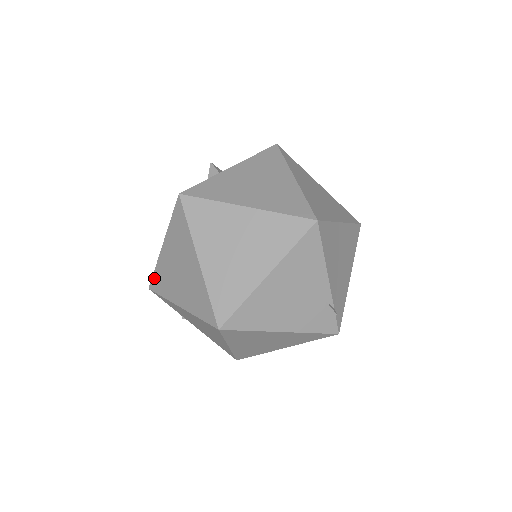
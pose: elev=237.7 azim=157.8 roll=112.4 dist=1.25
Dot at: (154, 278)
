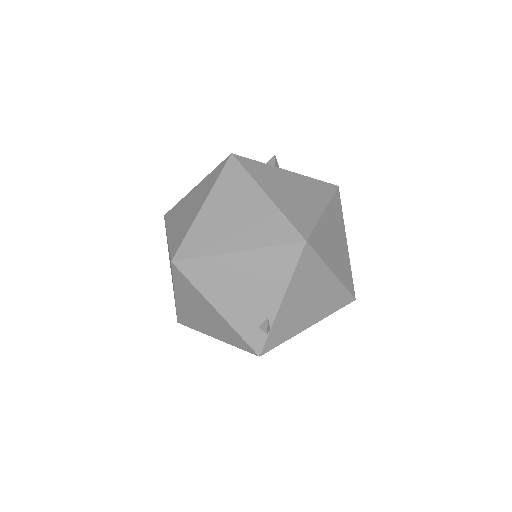
Dot at: (173, 209)
